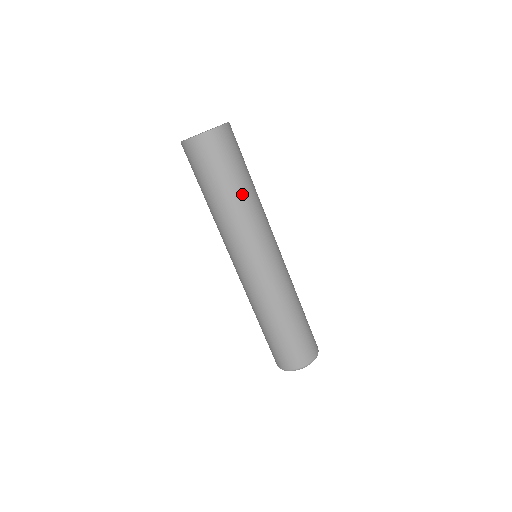
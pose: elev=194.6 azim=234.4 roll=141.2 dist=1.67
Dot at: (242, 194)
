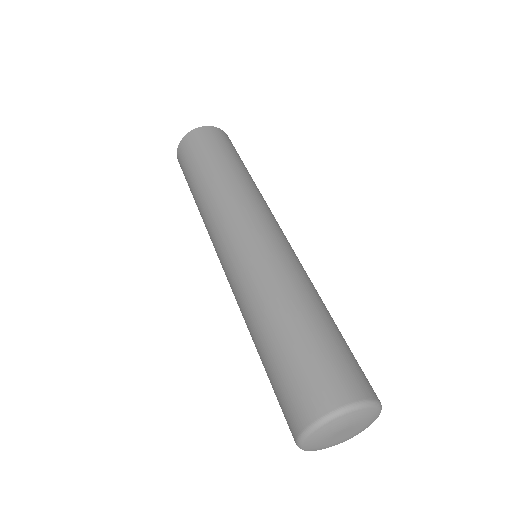
Dot at: (240, 171)
